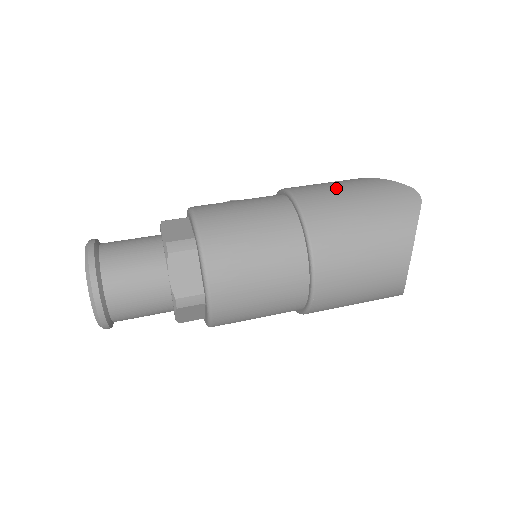
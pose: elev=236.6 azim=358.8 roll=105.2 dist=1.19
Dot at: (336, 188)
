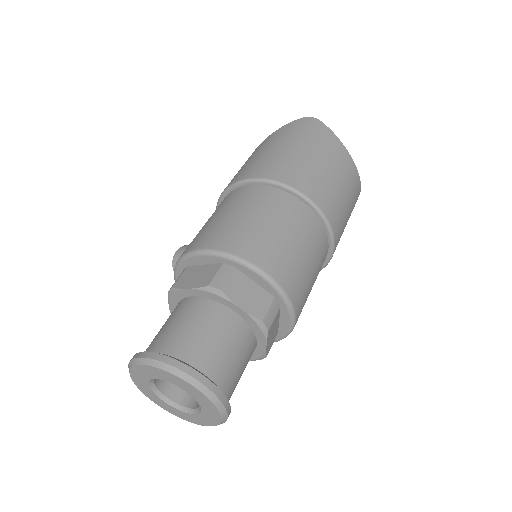
Dot at: (262, 154)
